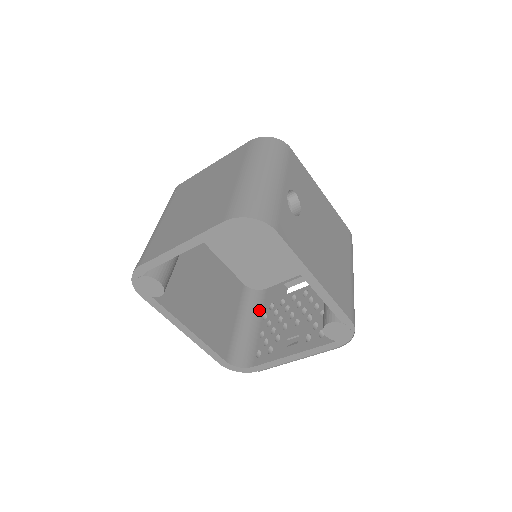
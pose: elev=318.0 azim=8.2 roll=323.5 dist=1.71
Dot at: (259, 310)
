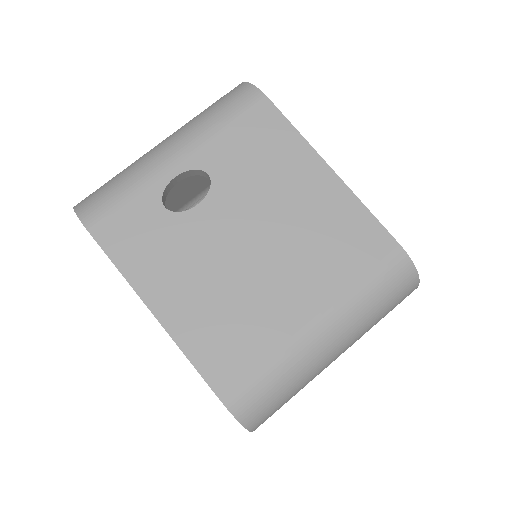
Dot at: occluded
